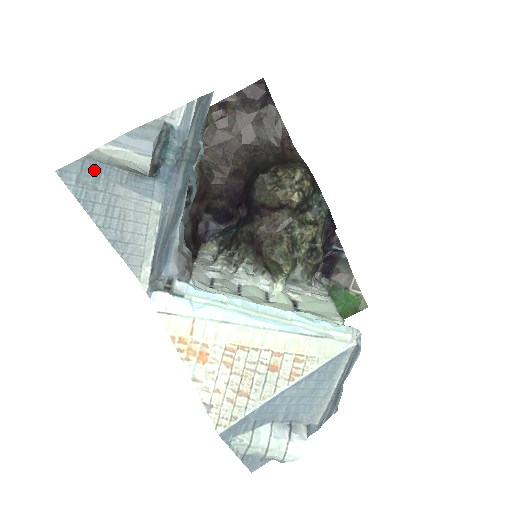
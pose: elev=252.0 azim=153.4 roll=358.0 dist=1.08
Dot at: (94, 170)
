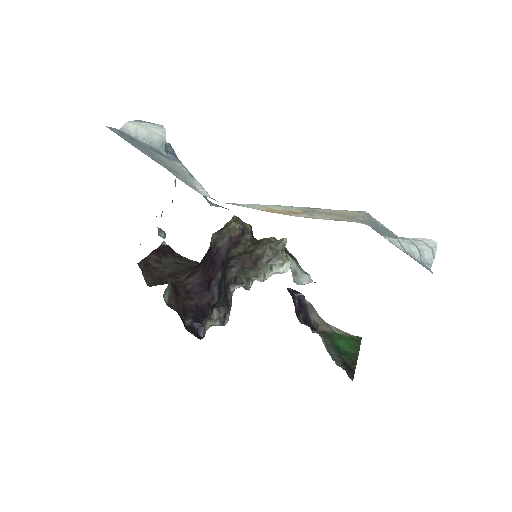
Dot at: (128, 137)
